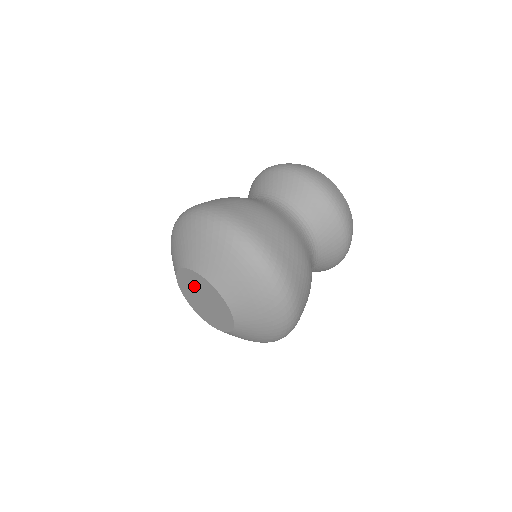
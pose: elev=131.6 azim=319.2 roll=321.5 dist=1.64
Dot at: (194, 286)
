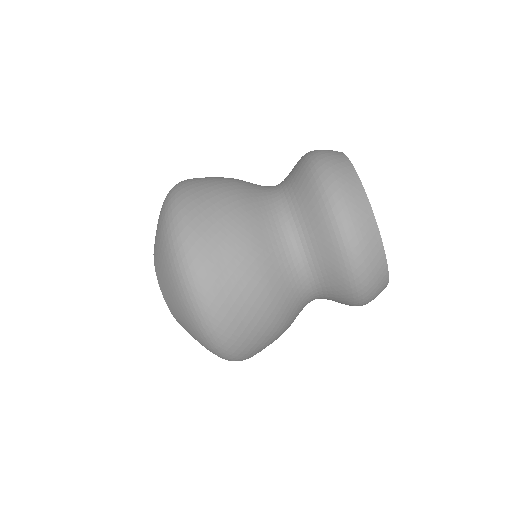
Dot at: occluded
